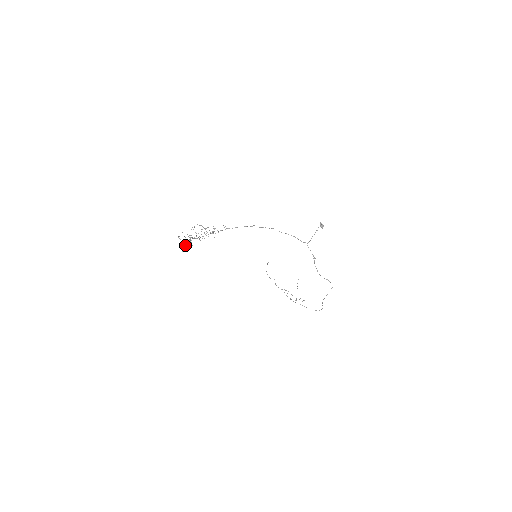
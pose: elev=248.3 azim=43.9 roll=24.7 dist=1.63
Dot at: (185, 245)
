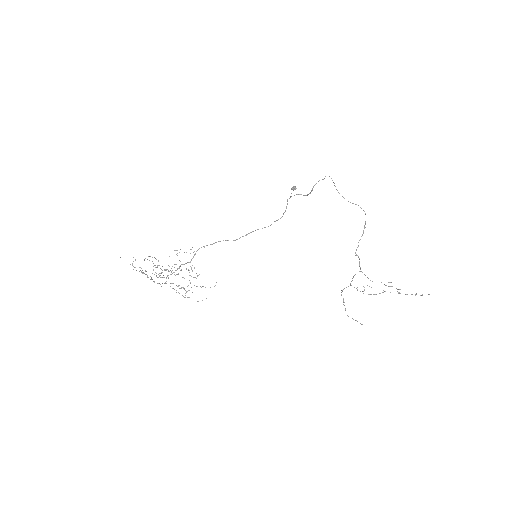
Dot at: occluded
